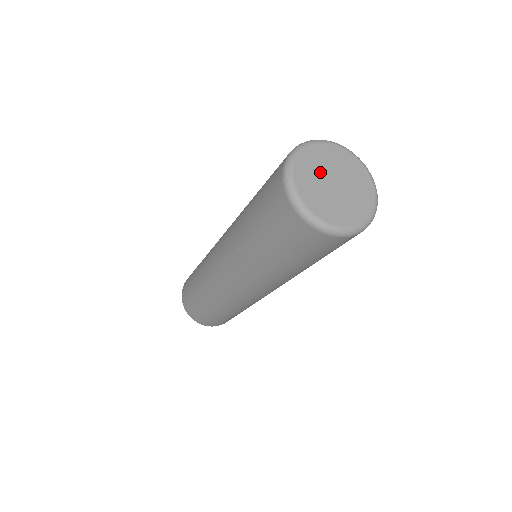
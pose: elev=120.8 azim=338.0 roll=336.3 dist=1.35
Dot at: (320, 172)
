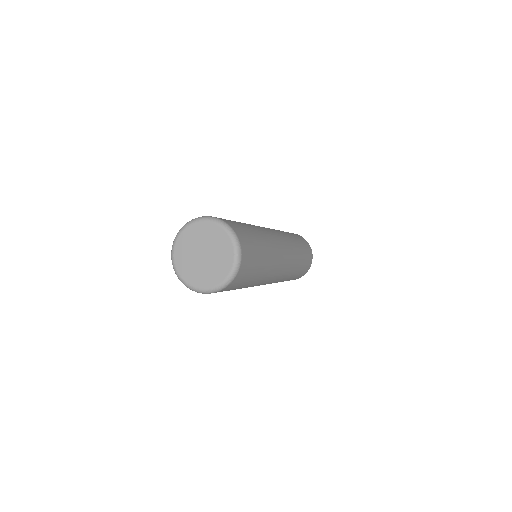
Dot at: (191, 255)
